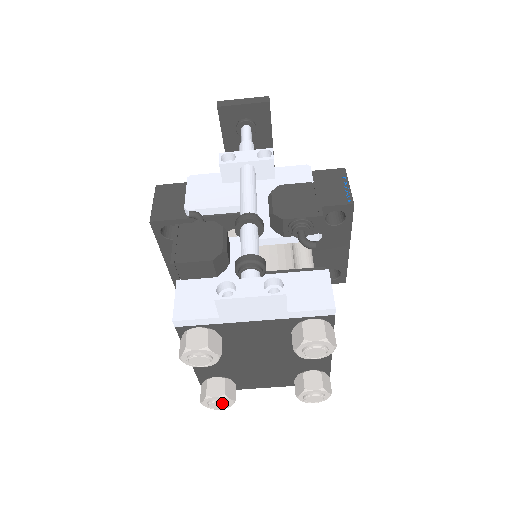
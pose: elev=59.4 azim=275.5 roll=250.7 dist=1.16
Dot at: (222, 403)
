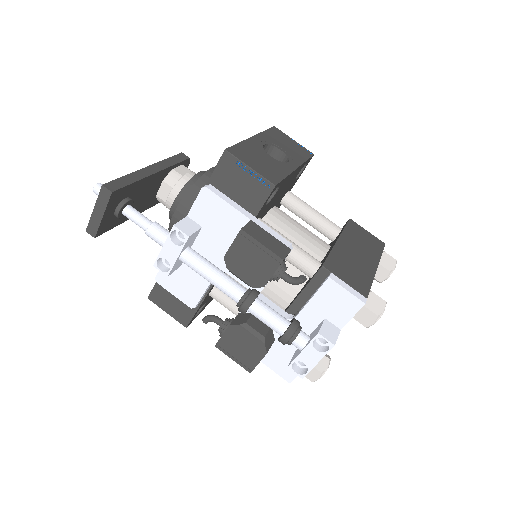
Dot at: occluded
